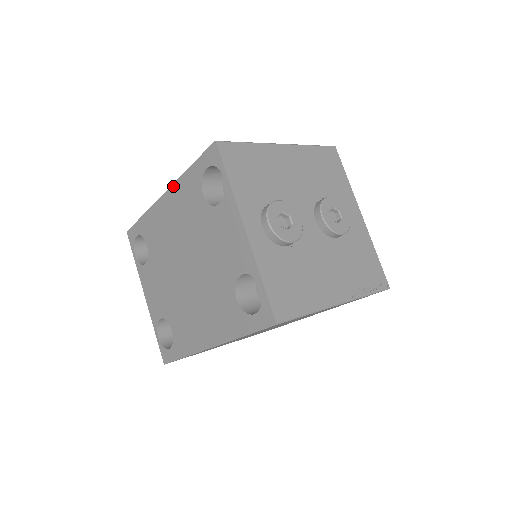
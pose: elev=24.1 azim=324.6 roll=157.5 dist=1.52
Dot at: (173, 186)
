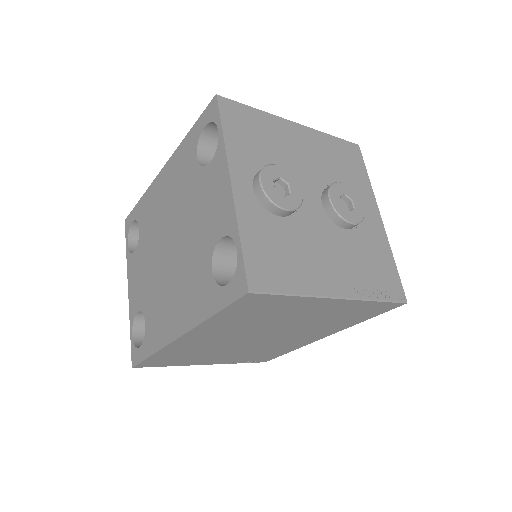
Dot at: (172, 157)
